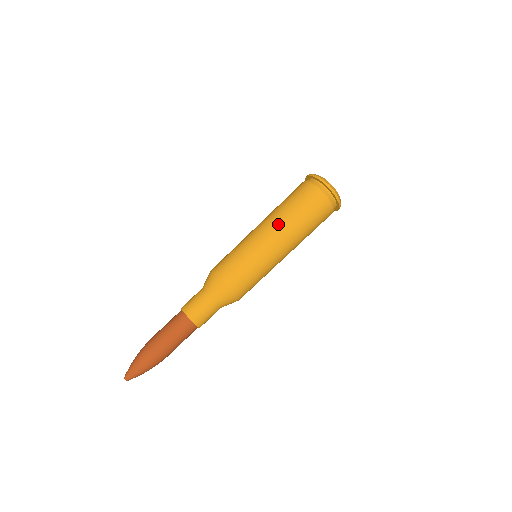
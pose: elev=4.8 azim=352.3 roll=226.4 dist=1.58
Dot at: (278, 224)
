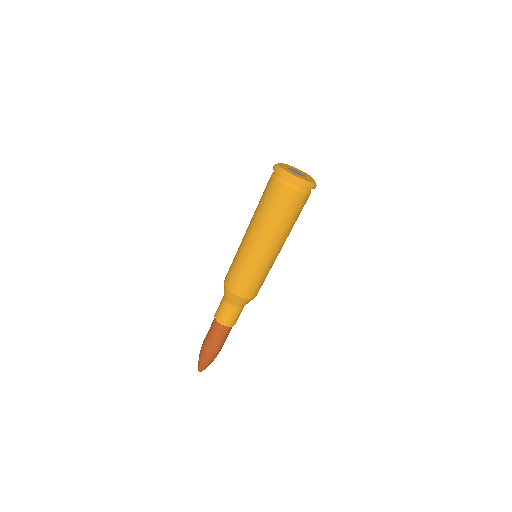
Dot at: (254, 227)
